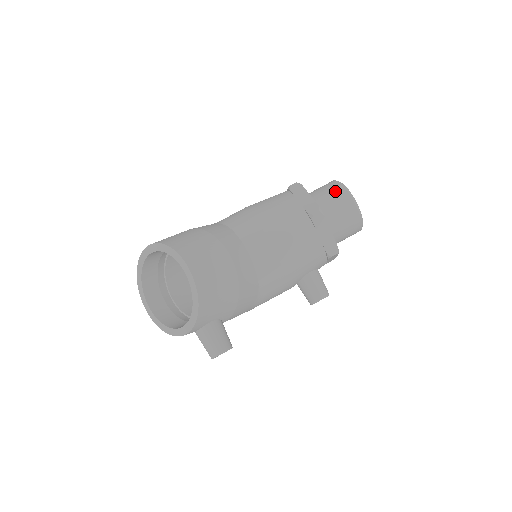
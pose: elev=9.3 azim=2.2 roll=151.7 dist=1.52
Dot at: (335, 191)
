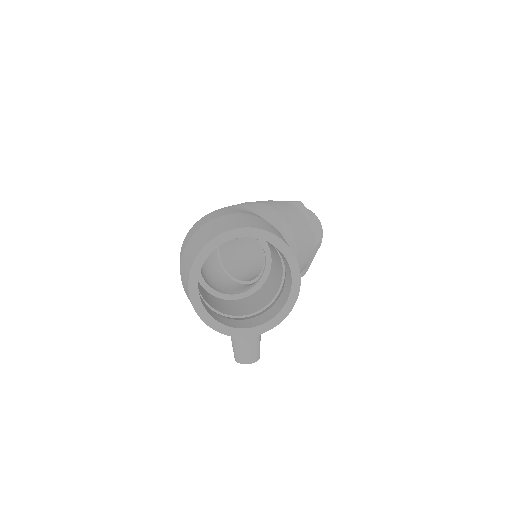
Dot at: (316, 222)
